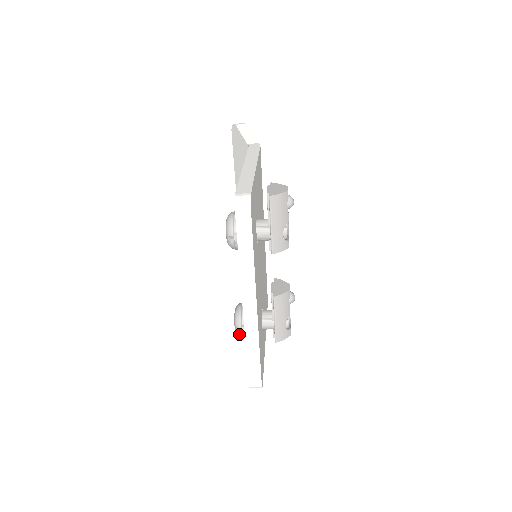
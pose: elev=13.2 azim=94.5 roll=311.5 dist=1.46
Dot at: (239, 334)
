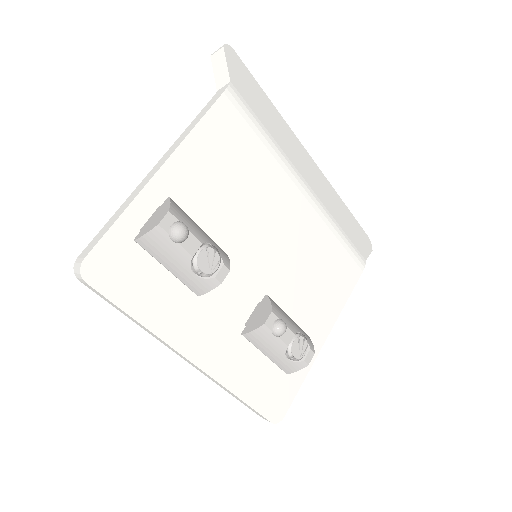
Dot at: occluded
